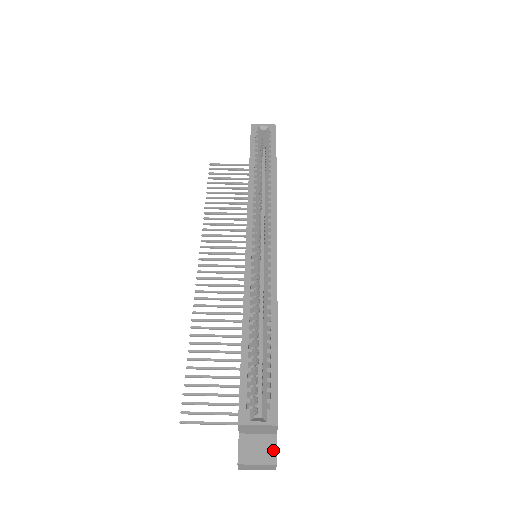
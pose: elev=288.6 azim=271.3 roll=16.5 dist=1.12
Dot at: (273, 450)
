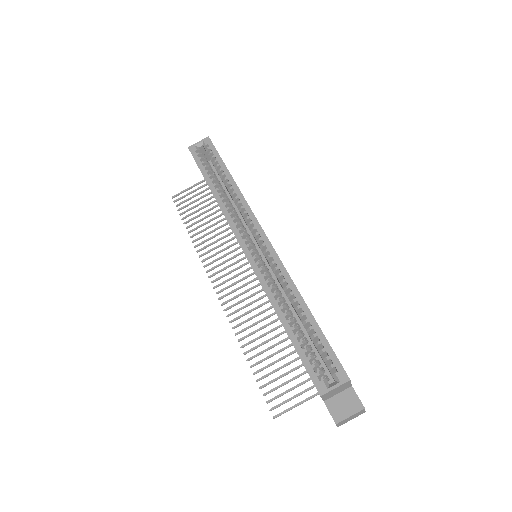
Dot at: (356, 399)
